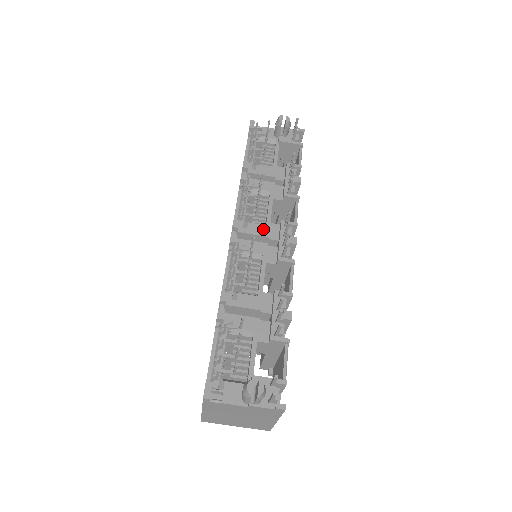
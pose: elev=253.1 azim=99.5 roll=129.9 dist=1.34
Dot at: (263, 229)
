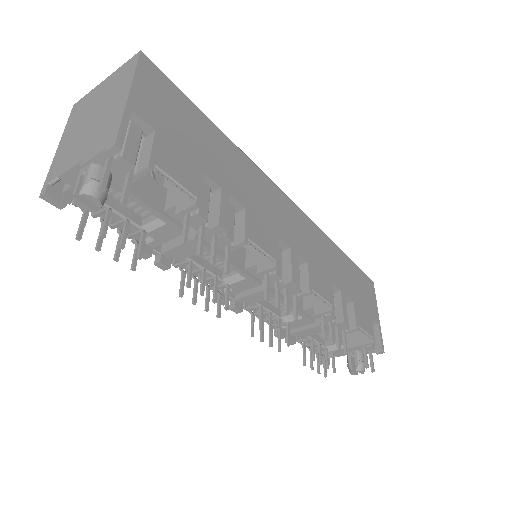
Dot at: (248, 283)
